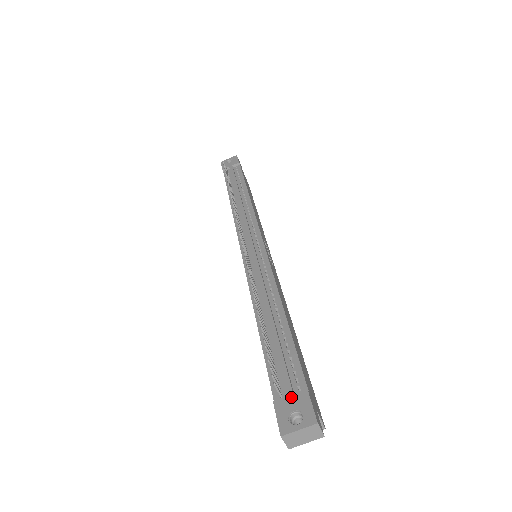
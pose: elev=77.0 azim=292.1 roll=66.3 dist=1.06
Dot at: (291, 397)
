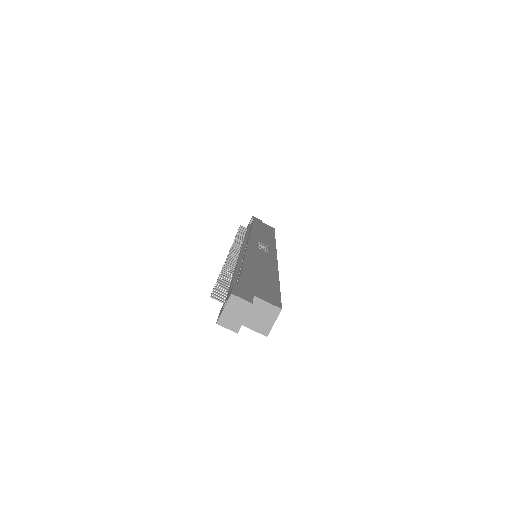
Dot at: (226, 297)
